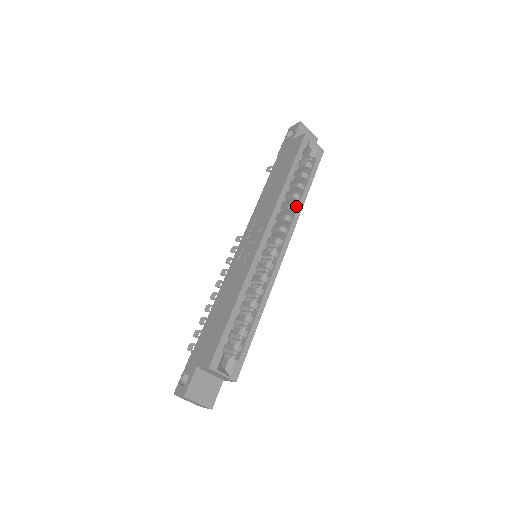
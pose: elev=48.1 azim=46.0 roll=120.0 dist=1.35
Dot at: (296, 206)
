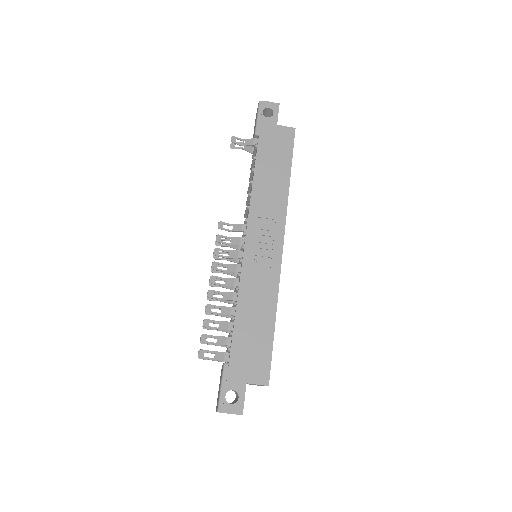
Dot at: occluded
